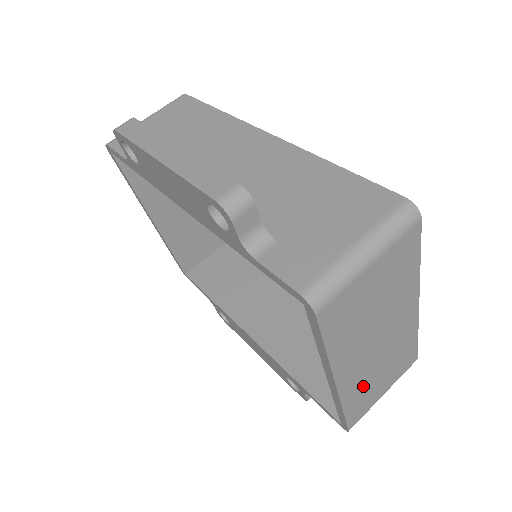
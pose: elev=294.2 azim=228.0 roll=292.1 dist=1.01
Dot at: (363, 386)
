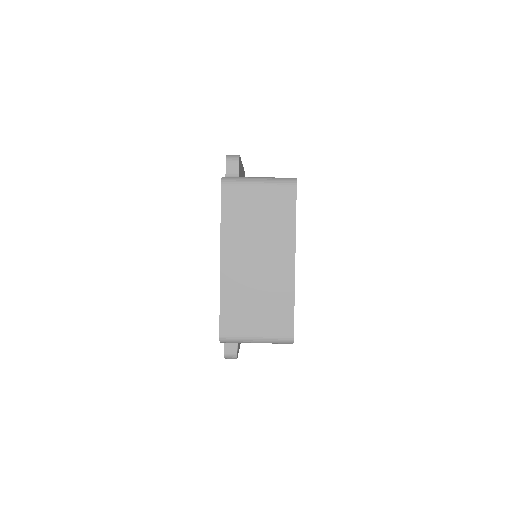
Dot at: (240, 295)
